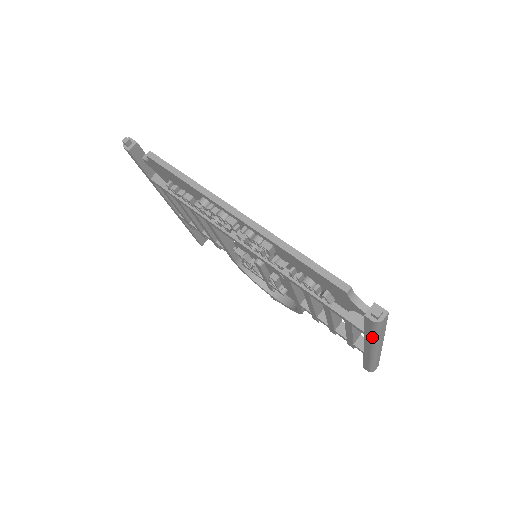
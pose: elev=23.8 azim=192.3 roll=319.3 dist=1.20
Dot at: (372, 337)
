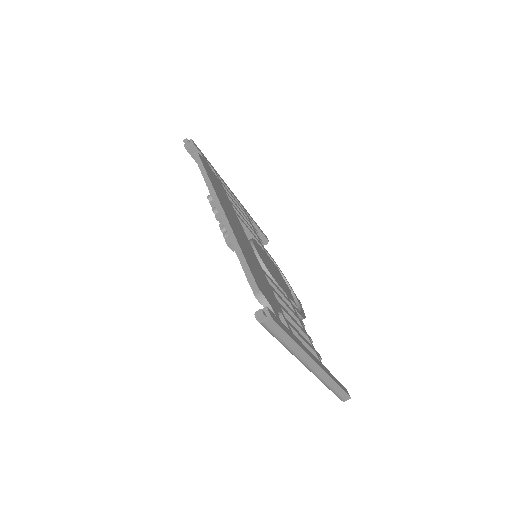
Dot at: (281, 343)
